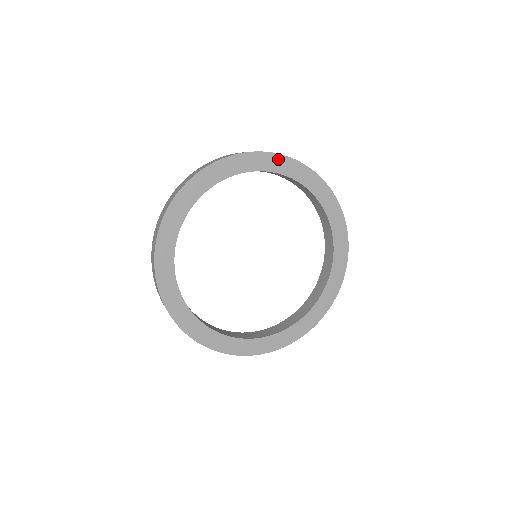
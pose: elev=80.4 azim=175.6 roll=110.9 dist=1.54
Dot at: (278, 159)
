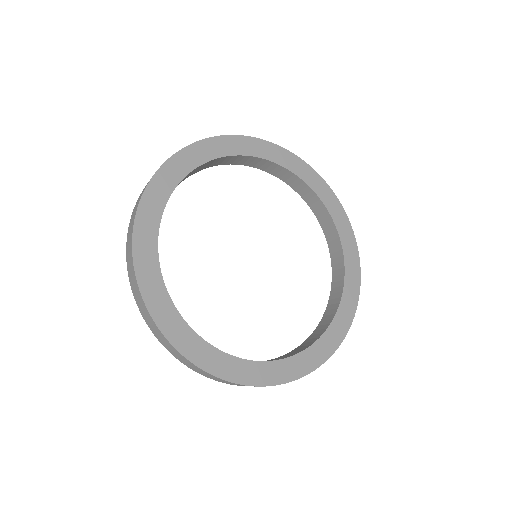
Dot at: (178, 160)
